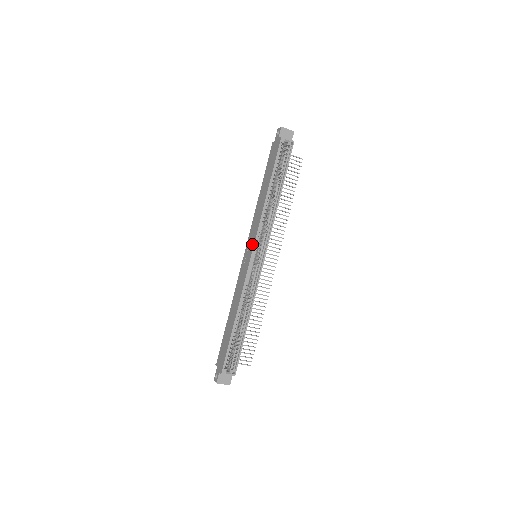
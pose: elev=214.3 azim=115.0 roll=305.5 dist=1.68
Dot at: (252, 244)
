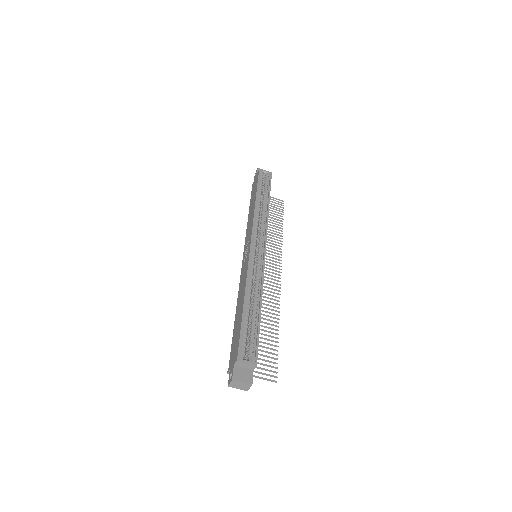
Dot at: (249, 238)
